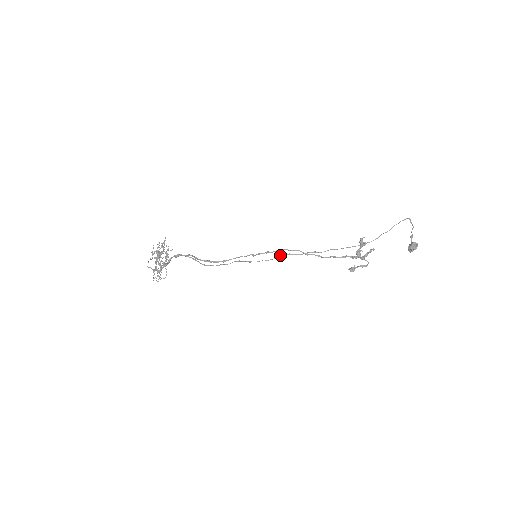
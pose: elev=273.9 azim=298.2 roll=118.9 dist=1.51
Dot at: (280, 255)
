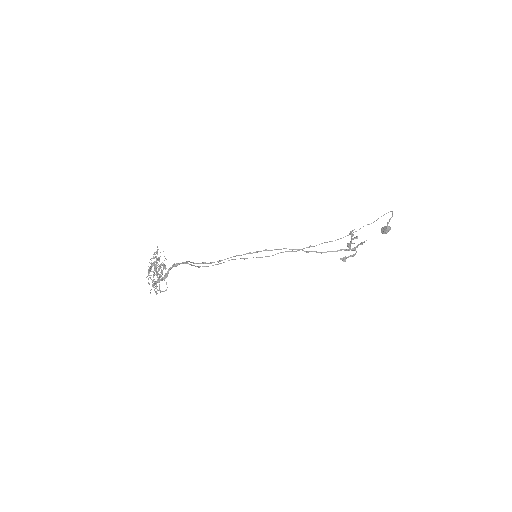
Dot at: occluded
